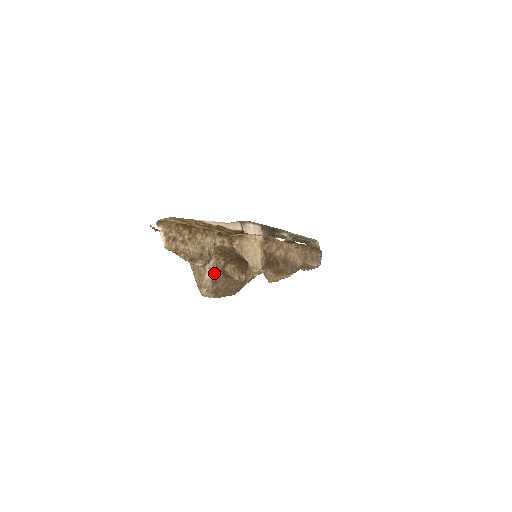
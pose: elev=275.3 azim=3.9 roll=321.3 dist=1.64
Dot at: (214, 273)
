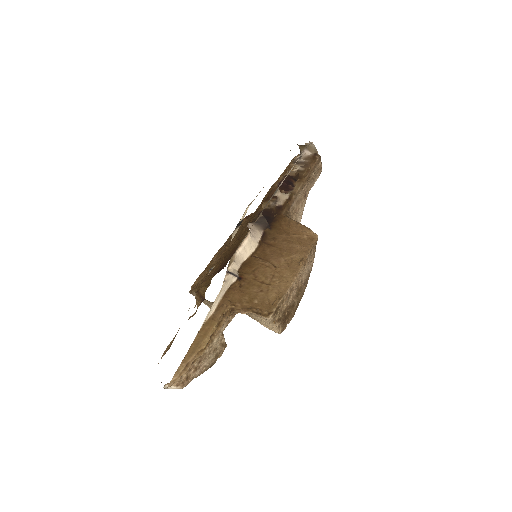
Dot at: occluded
